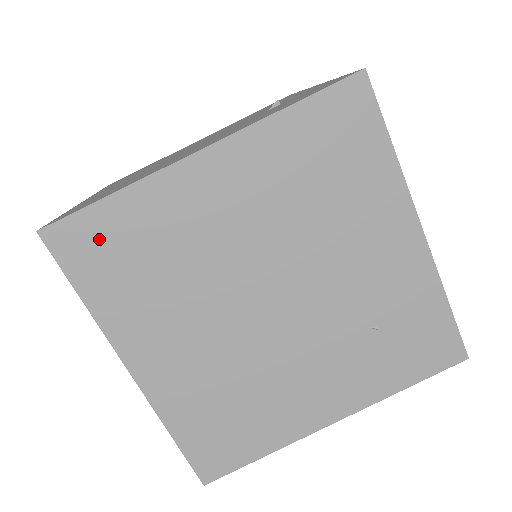
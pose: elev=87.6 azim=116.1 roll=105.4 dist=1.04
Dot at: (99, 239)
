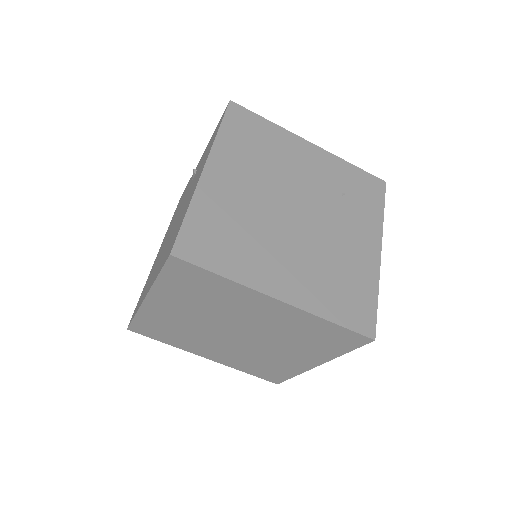
Dot at: (201, 237)
